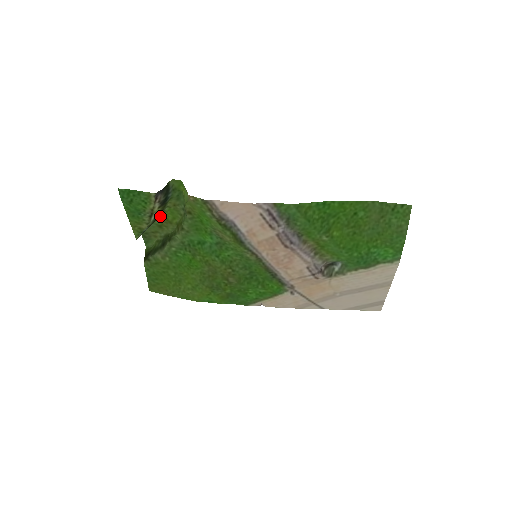
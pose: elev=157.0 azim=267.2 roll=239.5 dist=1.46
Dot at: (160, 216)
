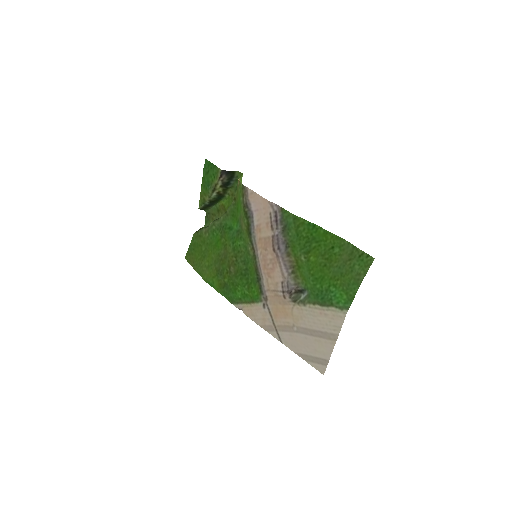
Dot at: (221, 201)
